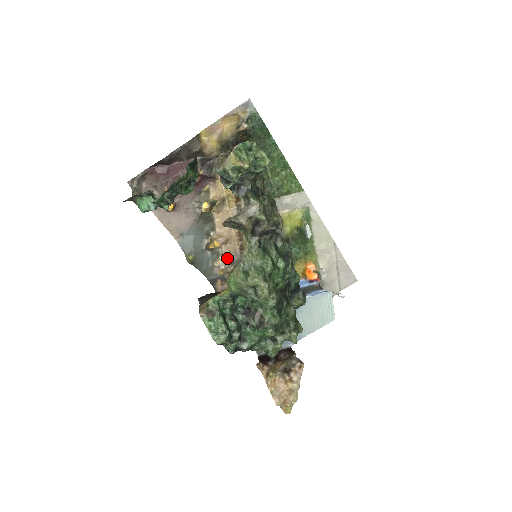
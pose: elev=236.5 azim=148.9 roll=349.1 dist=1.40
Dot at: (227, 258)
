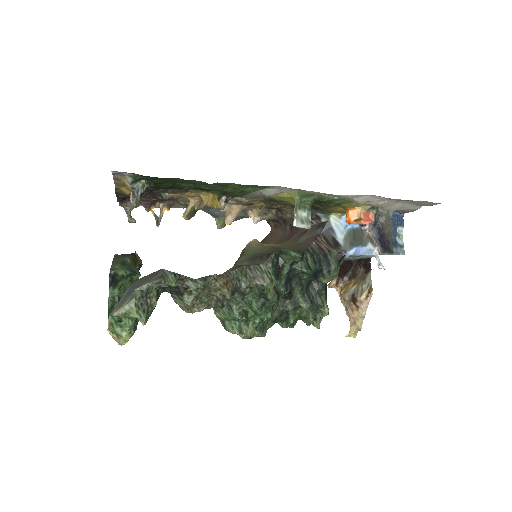
Dot at: occluded
